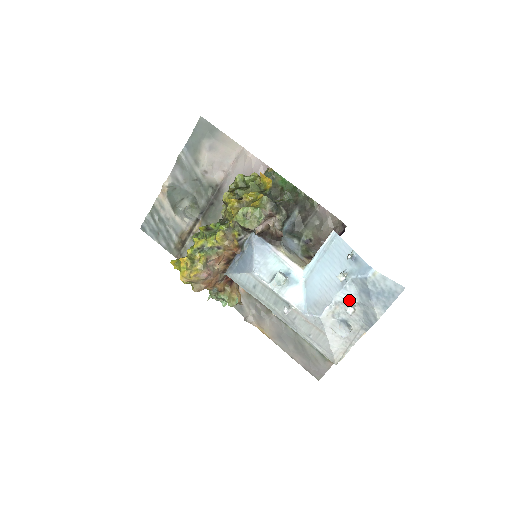
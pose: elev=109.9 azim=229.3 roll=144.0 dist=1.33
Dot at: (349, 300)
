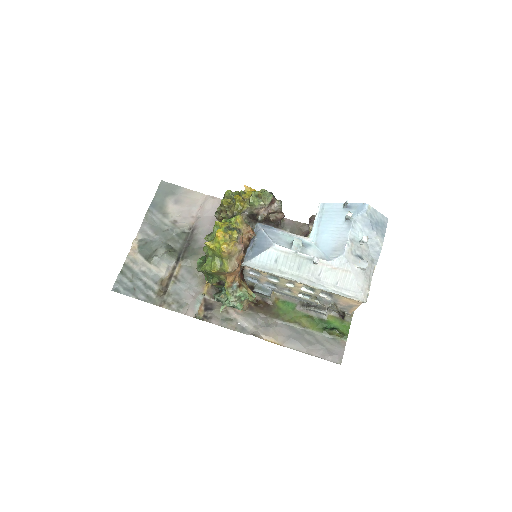
Dot at: (358, 237)
